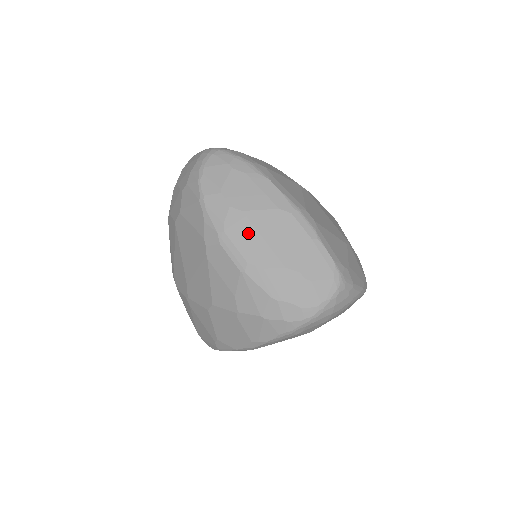
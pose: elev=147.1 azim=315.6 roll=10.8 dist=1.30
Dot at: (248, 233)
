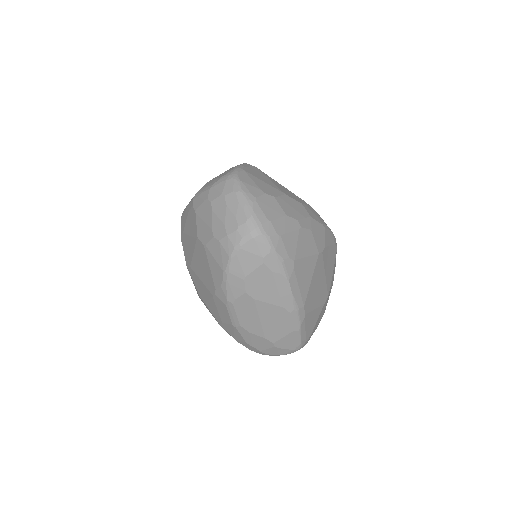
Dot at: (250, 312)
